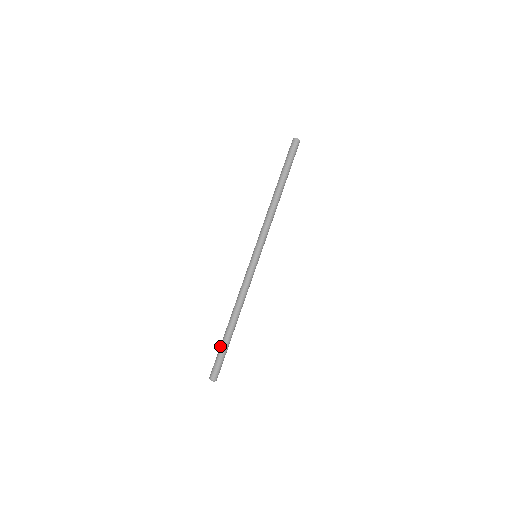
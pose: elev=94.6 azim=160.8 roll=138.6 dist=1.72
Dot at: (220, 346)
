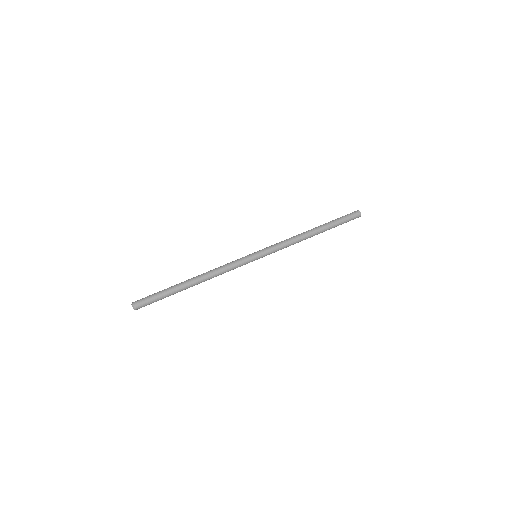
Dot at: occluded
